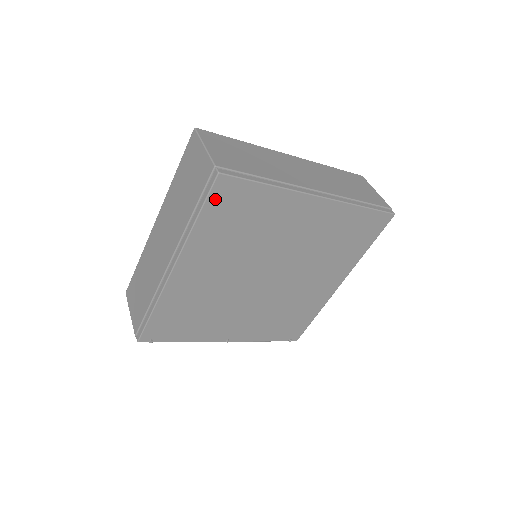
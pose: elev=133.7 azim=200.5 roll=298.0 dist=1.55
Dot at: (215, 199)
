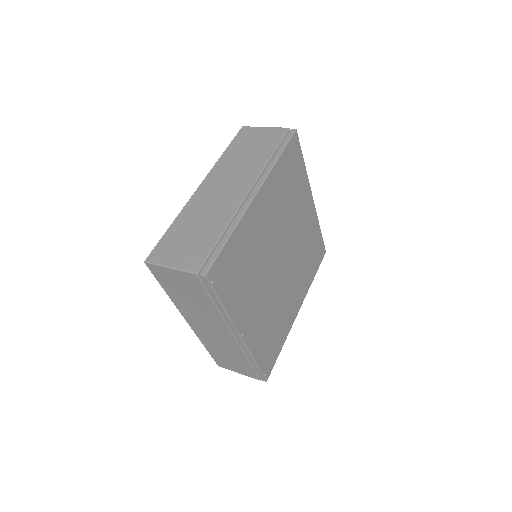
Dot at: (290, 148)
